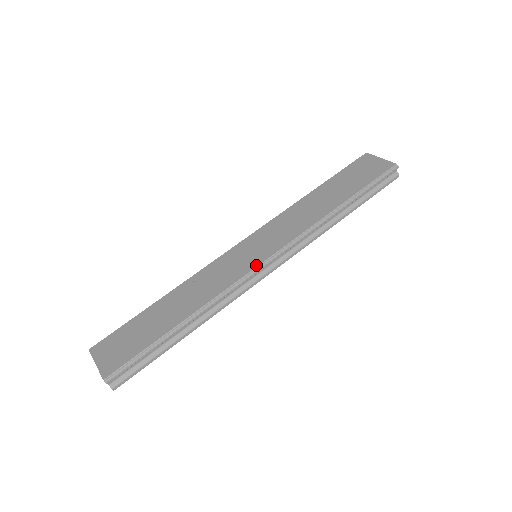
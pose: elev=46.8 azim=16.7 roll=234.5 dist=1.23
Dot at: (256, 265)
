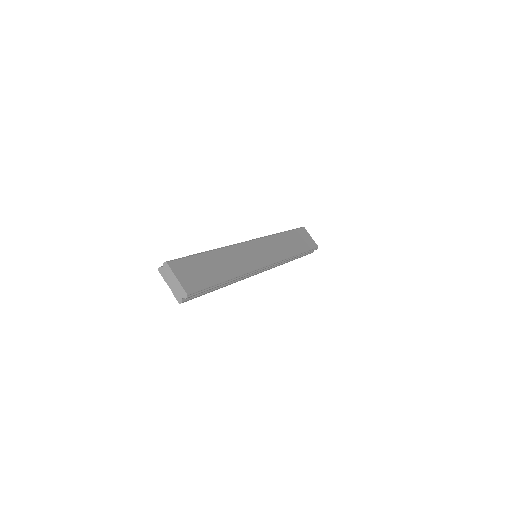
Dot at: (264, 265)
